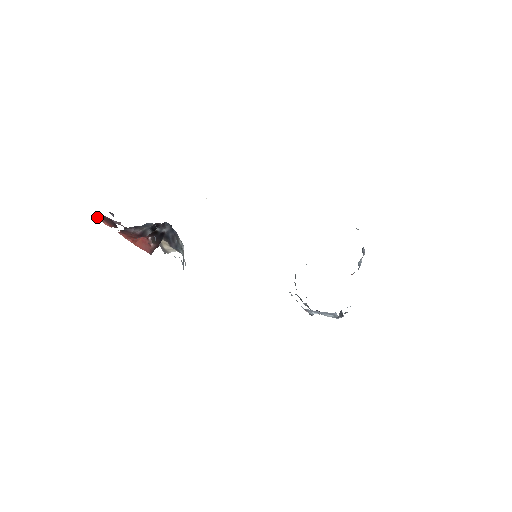
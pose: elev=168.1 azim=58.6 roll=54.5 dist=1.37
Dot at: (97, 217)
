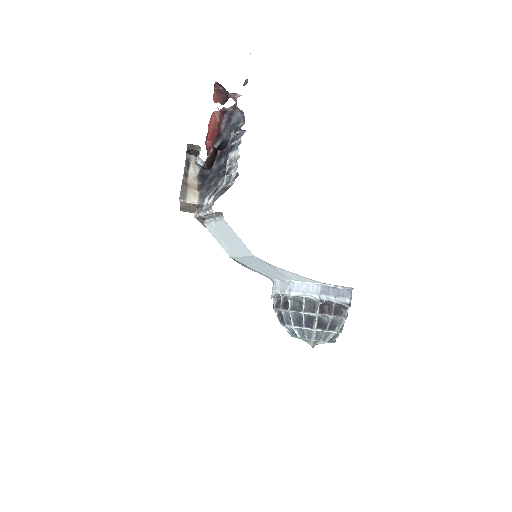
Dot at: occluded
